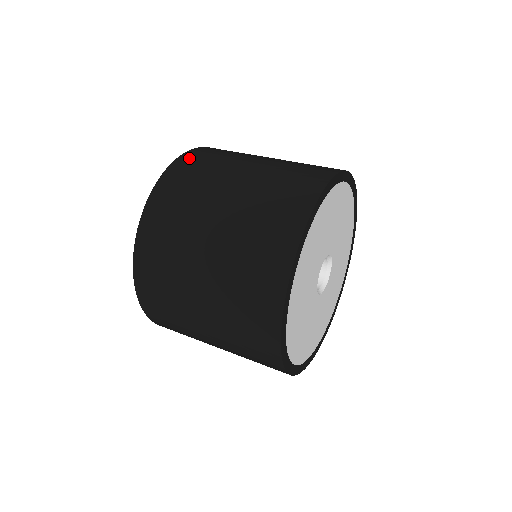
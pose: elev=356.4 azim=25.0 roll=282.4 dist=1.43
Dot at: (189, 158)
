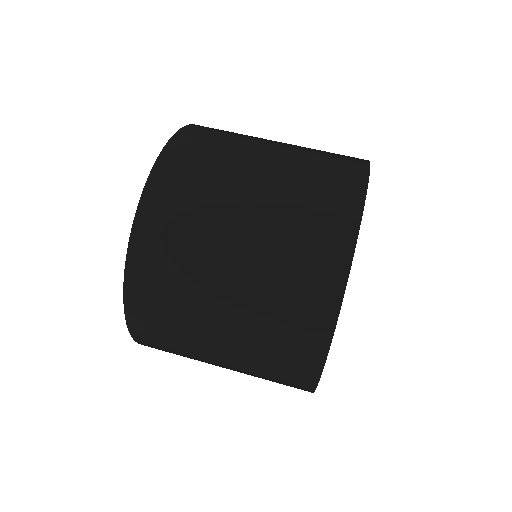
Dot at: (163, 183)
